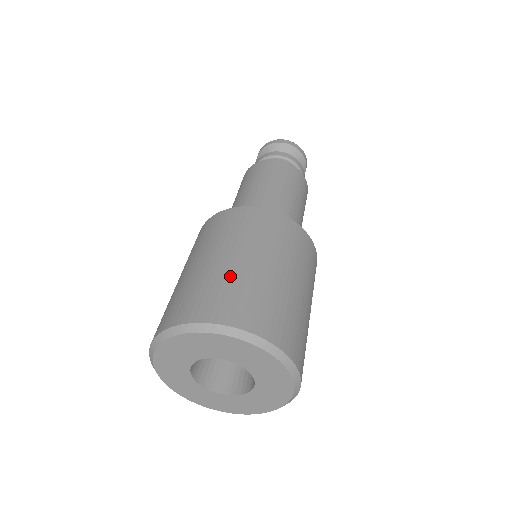
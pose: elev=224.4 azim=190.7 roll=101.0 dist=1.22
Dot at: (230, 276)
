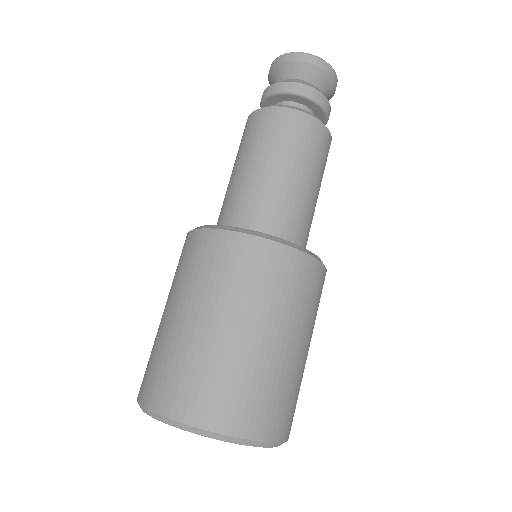
Dot at: (268, 371)
